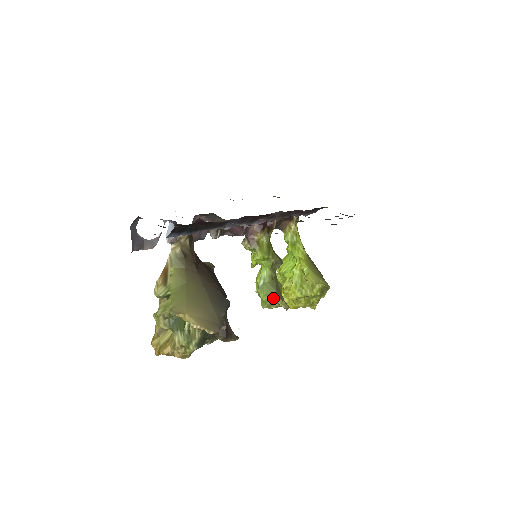
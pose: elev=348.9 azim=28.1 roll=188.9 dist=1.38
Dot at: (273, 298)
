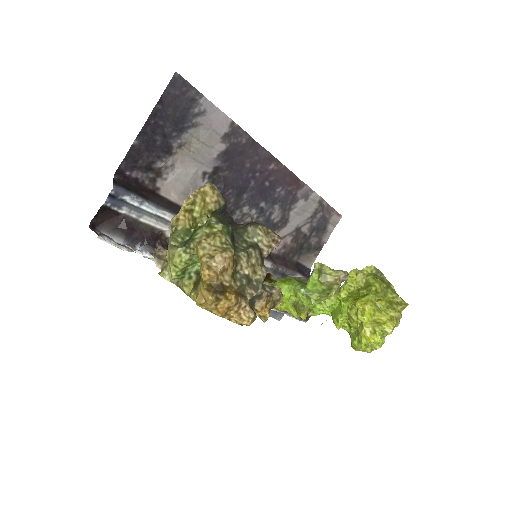
Dot at: (314, 268)
